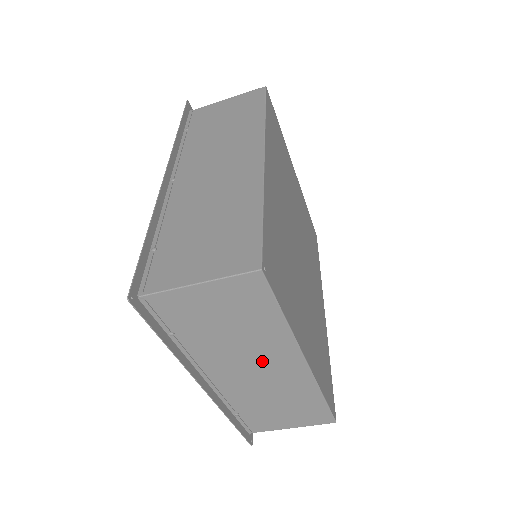
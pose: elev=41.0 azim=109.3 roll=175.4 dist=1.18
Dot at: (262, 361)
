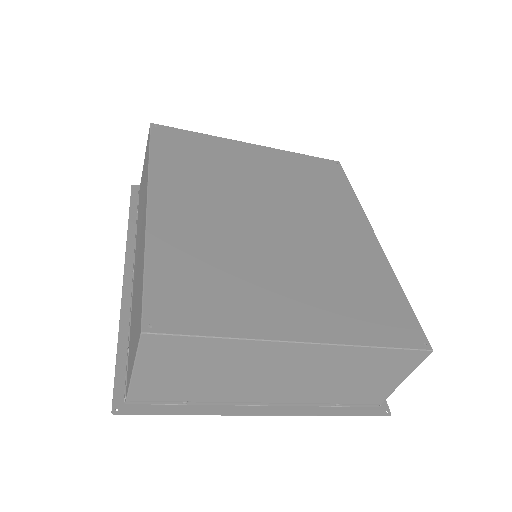
Dot at: (273, 368)
